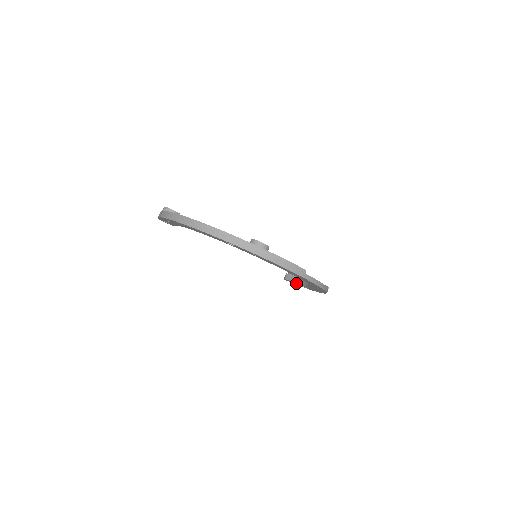
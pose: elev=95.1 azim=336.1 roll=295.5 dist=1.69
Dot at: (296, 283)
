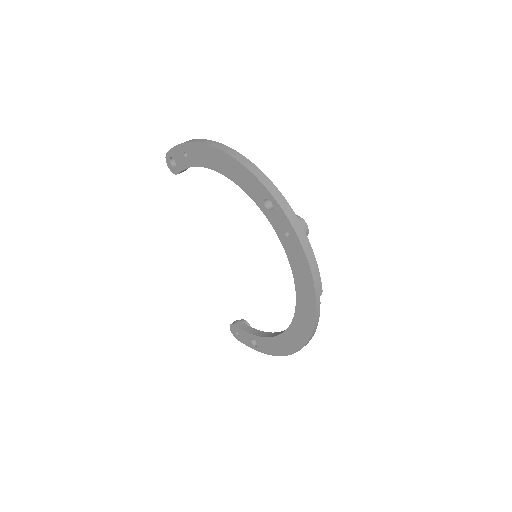
Dot at: (248, 333)
